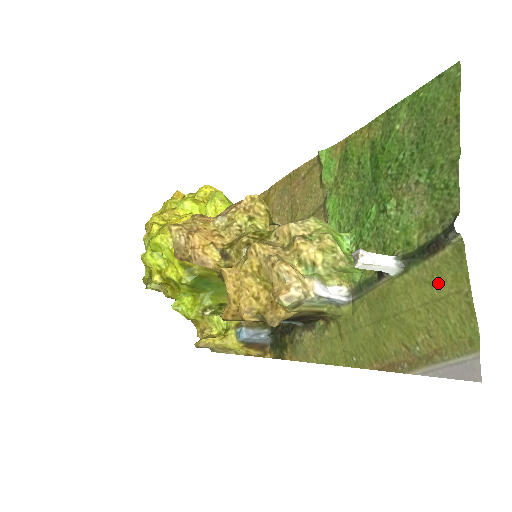
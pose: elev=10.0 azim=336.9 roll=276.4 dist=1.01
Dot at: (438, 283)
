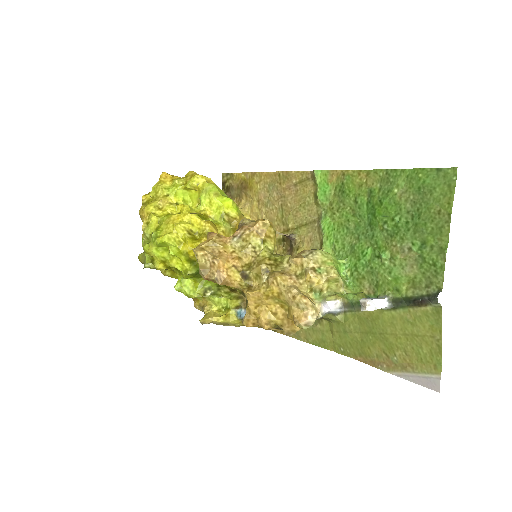
Dot at: (418, 326)
